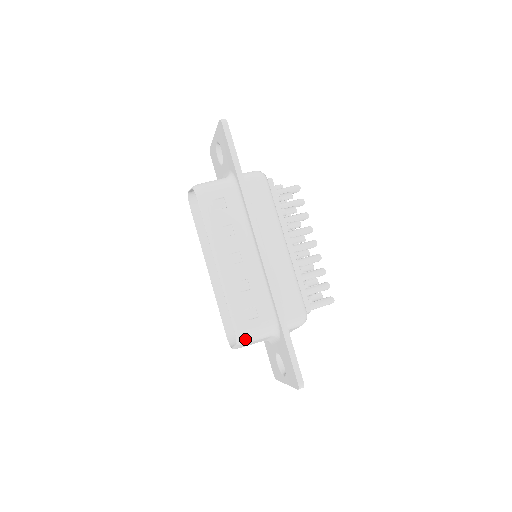
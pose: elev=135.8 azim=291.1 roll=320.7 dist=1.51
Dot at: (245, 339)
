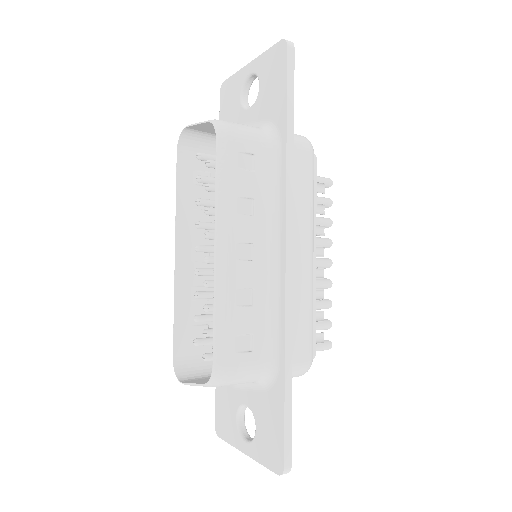
Dot at: (223, 381)
